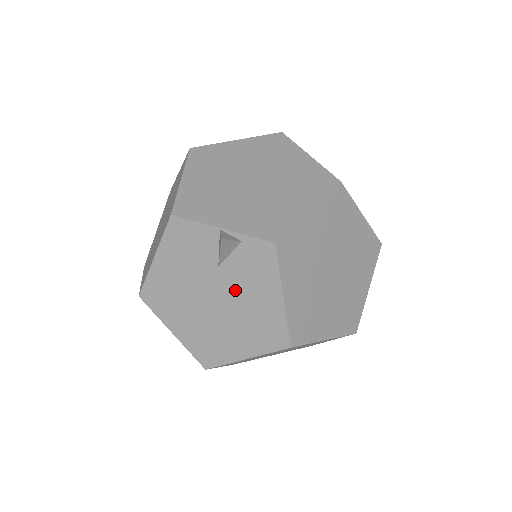
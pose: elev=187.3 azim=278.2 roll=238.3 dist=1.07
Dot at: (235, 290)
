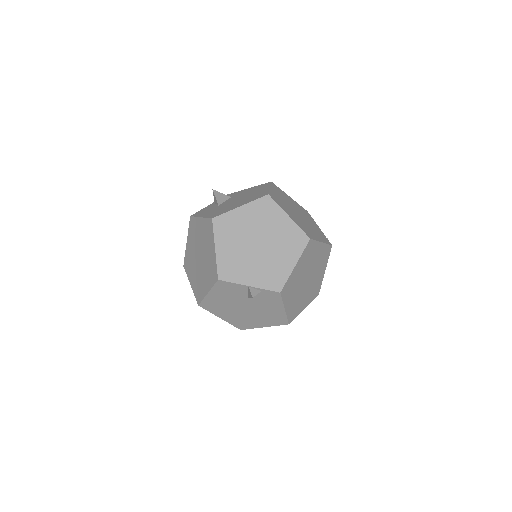
Dot at: (258, 306)
